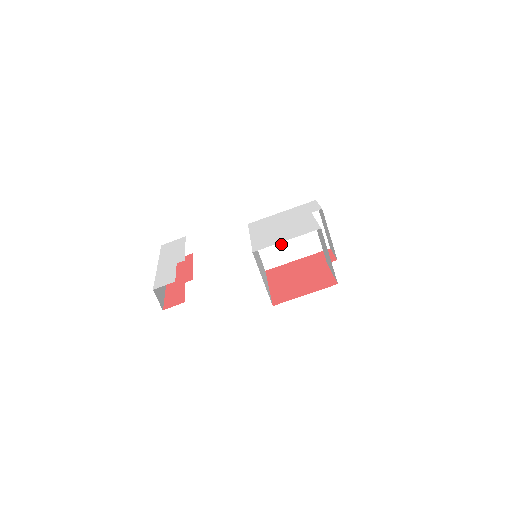
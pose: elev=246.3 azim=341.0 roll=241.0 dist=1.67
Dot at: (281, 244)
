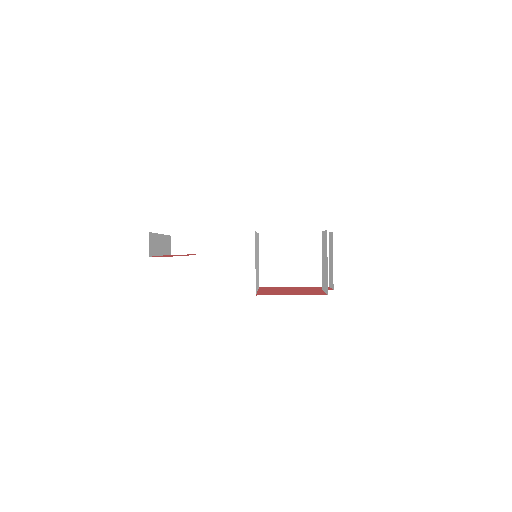
Dot at: (283, 265)
